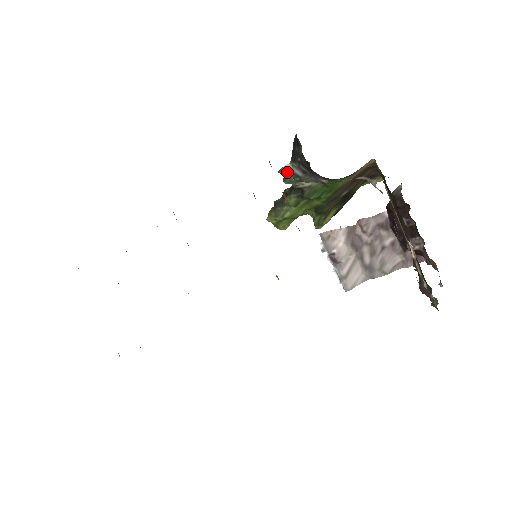
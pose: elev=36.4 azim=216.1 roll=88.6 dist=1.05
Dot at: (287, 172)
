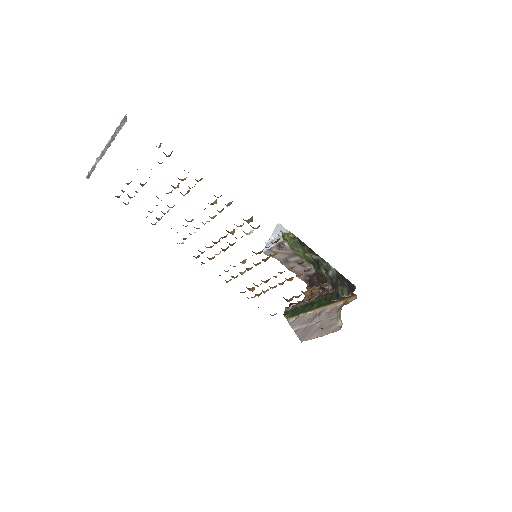
Dot at: (328, 266)
